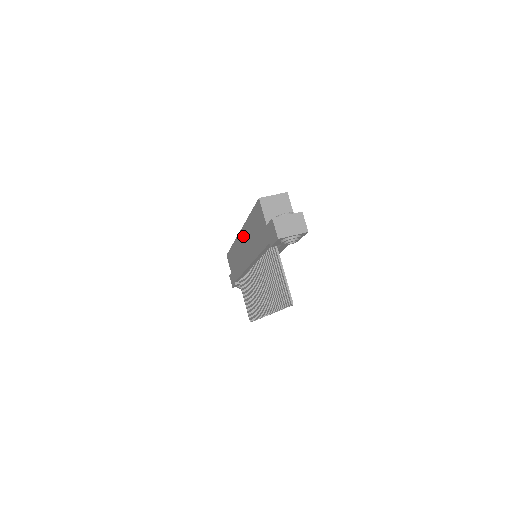
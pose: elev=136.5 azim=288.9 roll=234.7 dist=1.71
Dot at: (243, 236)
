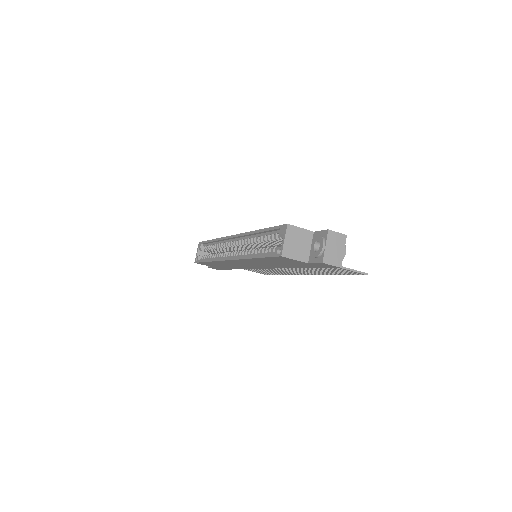
Dot at: occluded
